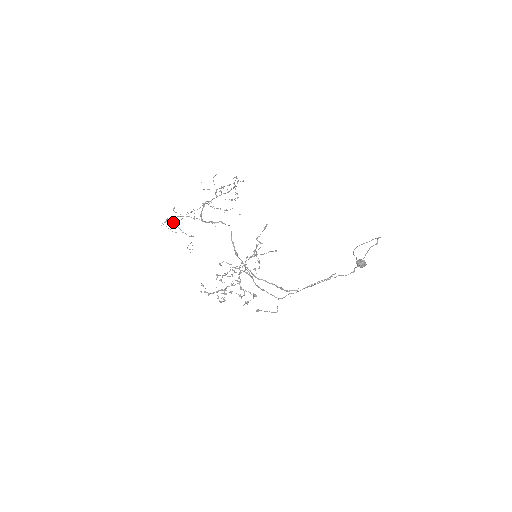
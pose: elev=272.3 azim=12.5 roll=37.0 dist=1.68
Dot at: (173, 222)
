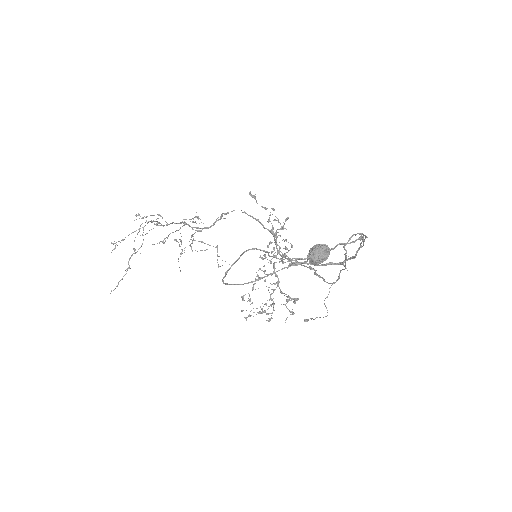
Dot at: (191, 247)
